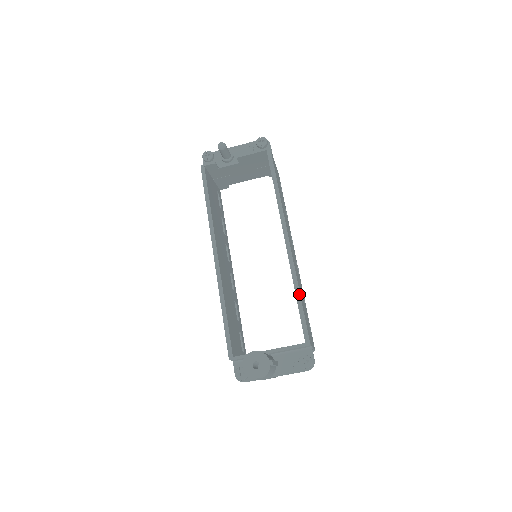
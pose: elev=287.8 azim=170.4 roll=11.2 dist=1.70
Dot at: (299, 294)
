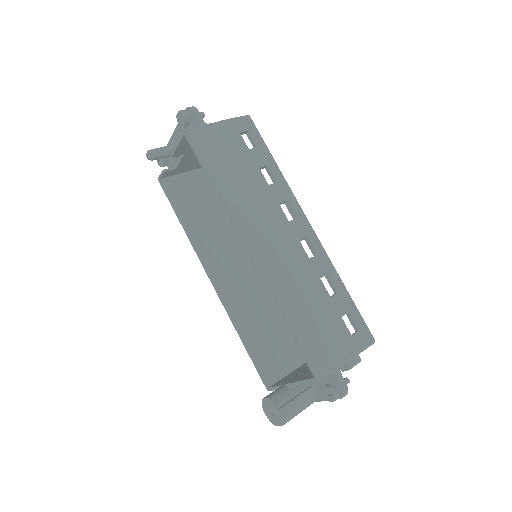
Dot at: (285, 319)
